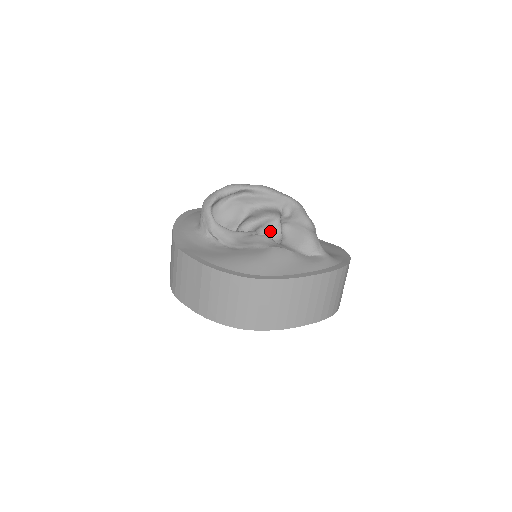
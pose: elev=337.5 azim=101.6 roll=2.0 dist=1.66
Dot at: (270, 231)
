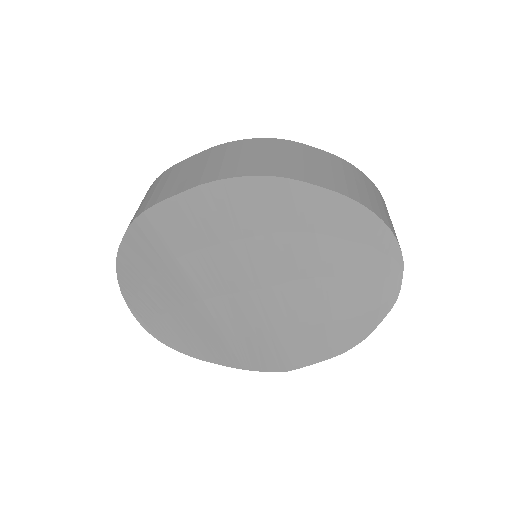
Dot at: occluded
